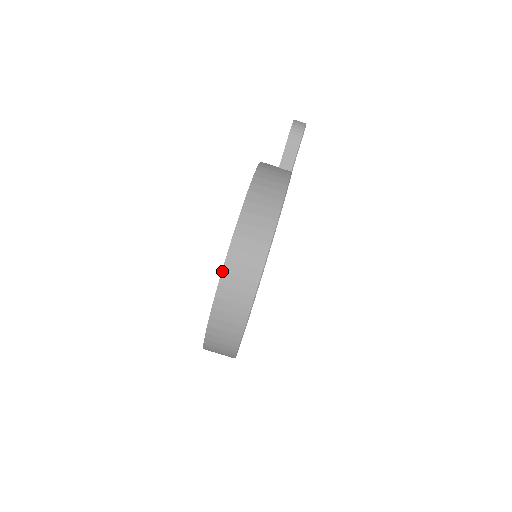
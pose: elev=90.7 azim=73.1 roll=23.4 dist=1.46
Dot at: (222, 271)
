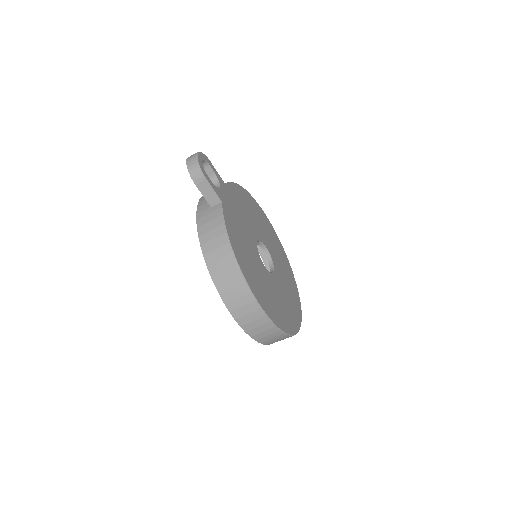
Dot at: occluded
